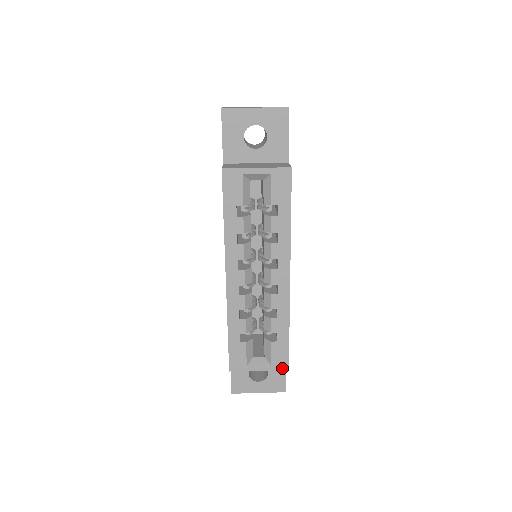
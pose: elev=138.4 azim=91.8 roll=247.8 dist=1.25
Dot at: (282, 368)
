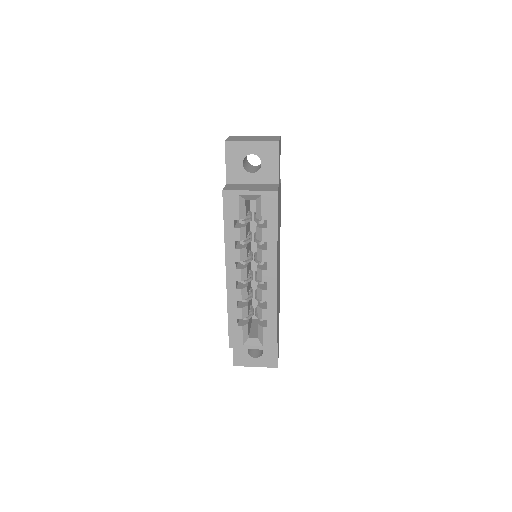
Dot at: (271, 348)
